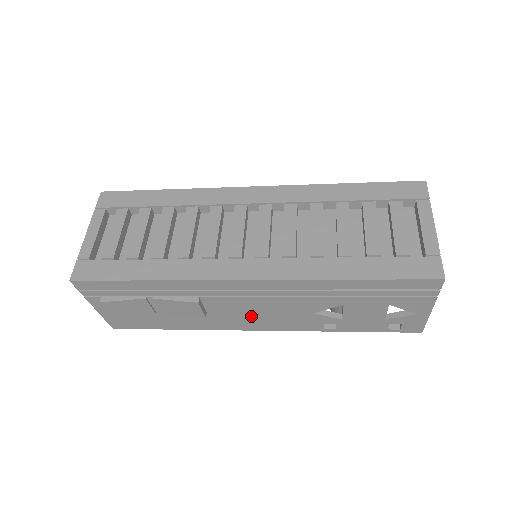
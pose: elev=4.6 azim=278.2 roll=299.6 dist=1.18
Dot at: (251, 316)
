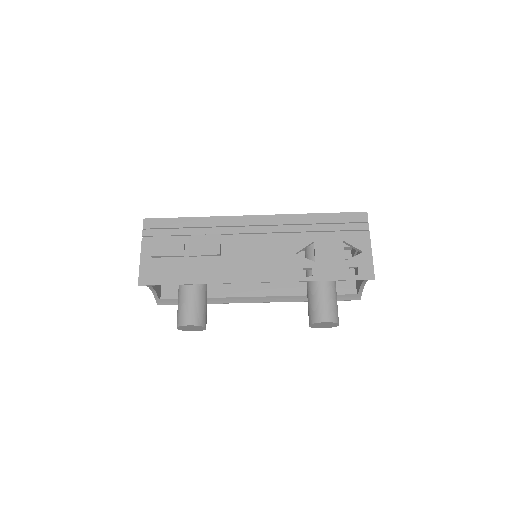
Dot at: (252, 260)
